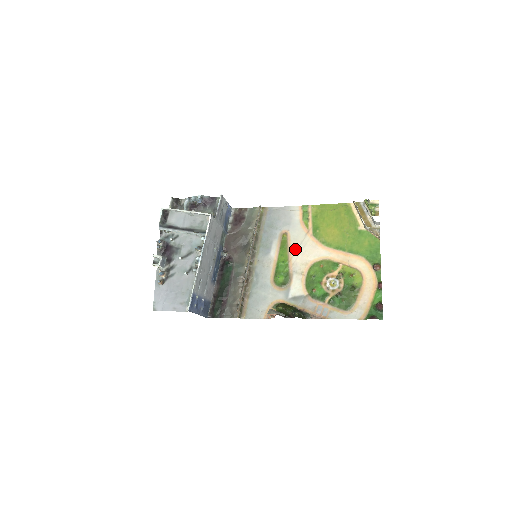
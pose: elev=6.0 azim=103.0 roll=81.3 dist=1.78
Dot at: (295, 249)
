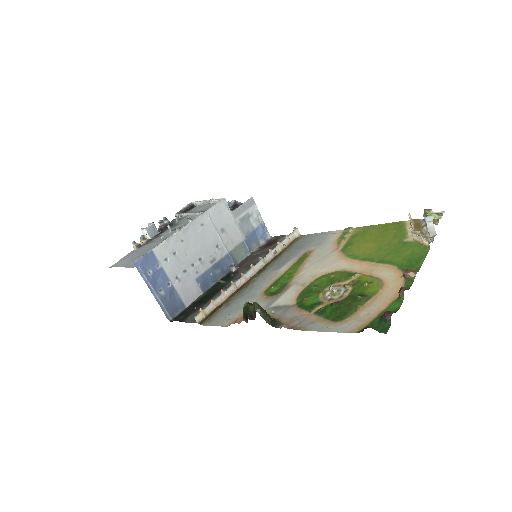
Dot at: (311, 263)
